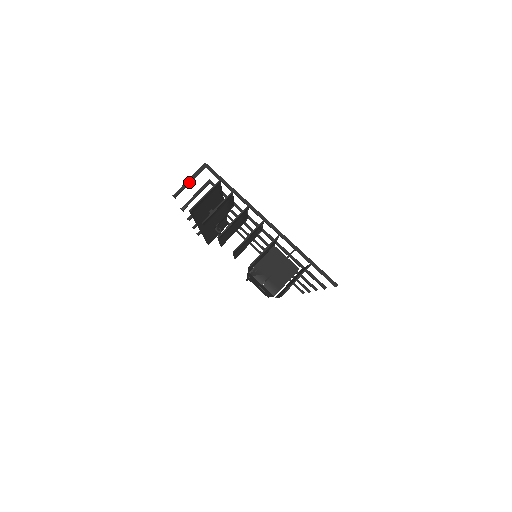
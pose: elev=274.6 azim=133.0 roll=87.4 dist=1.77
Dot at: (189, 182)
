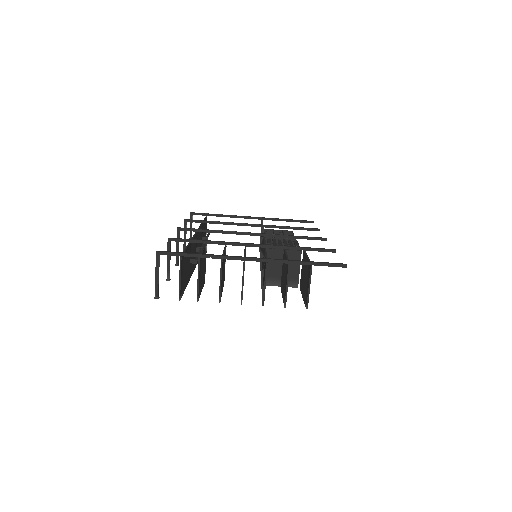
Dot at: (158, 278)
